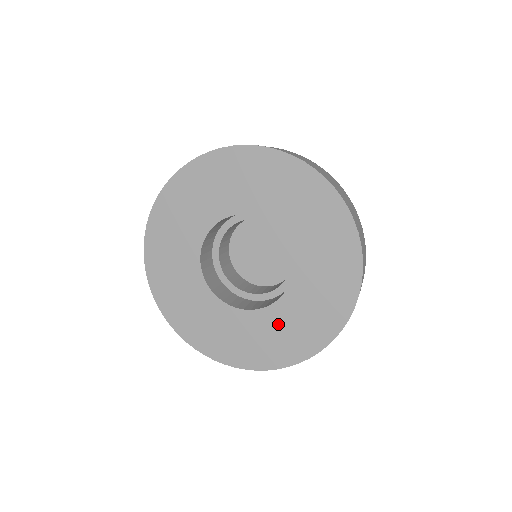
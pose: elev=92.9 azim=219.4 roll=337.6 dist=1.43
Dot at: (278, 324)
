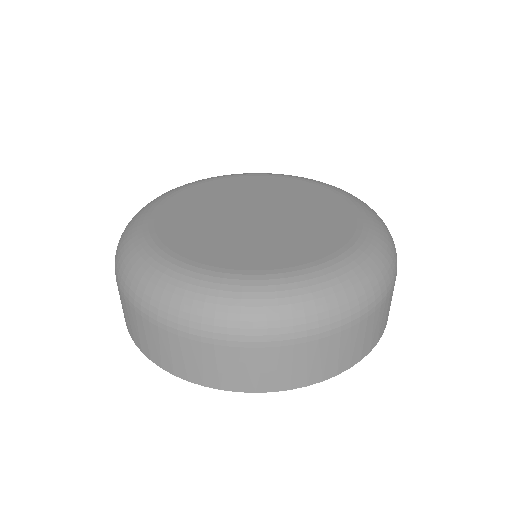
Dot at: occluded
